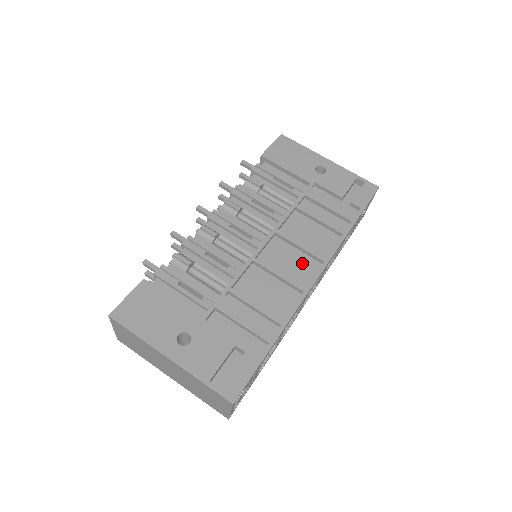
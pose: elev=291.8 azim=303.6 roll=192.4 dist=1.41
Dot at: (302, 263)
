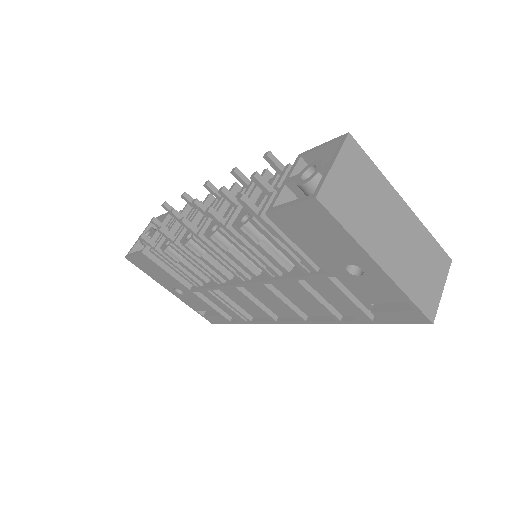
Dot at: (284, 306)
